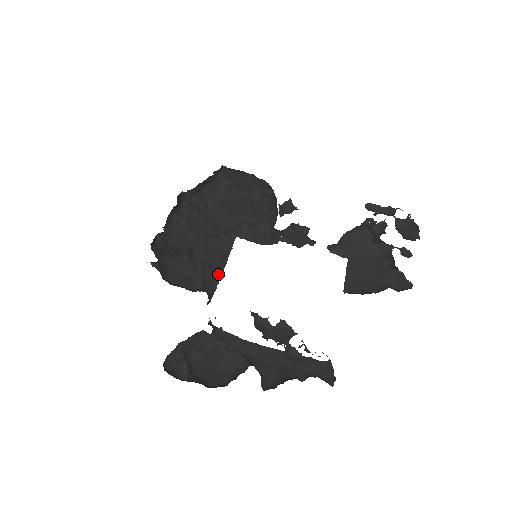
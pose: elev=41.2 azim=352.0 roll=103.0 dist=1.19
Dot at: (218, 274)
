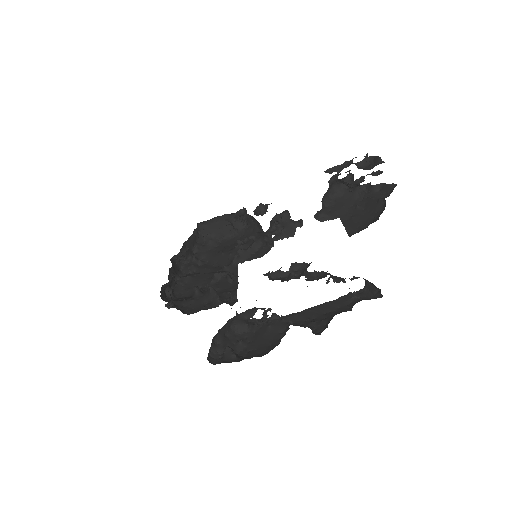
Dot at: (234, 291)
